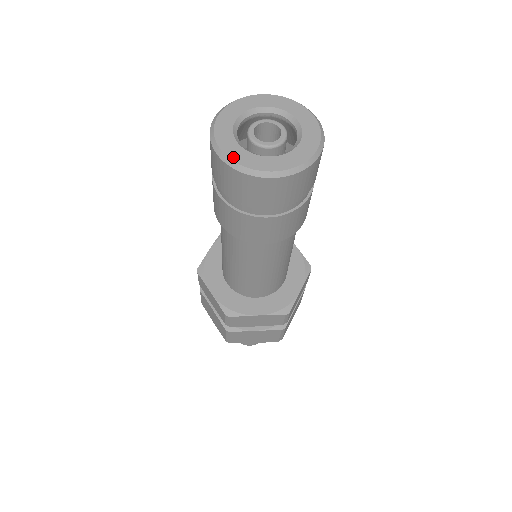
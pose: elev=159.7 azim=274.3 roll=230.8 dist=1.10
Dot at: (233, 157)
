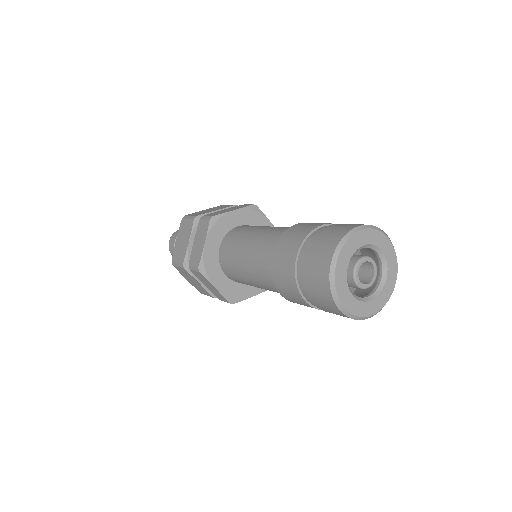
Dot at: (352, 311)
